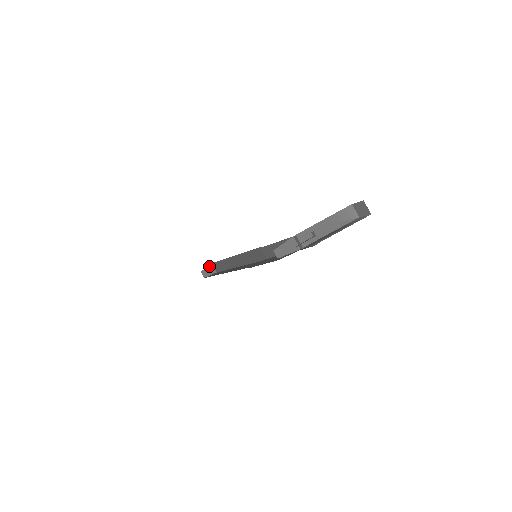
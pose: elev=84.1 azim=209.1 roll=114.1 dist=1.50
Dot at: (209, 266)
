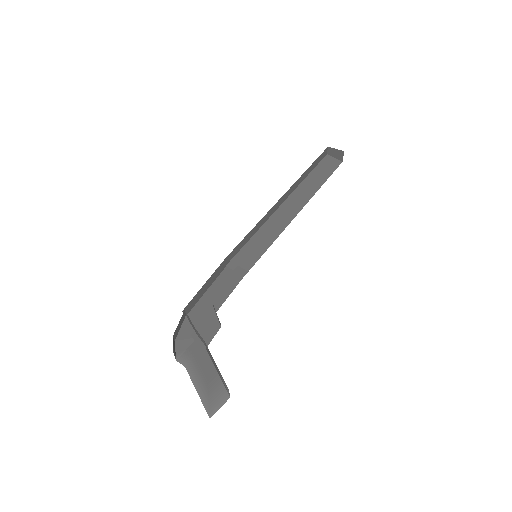
Dot at: (340, 150)
